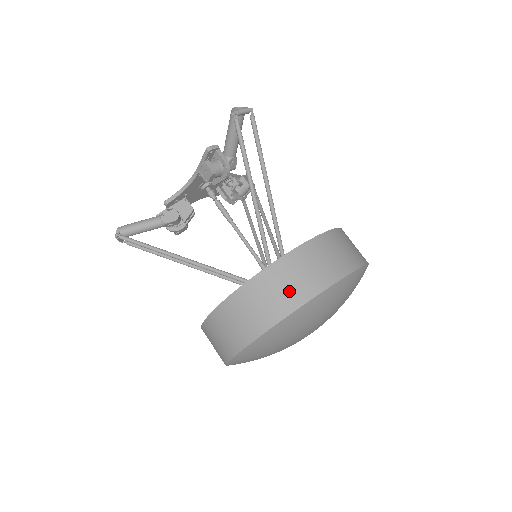
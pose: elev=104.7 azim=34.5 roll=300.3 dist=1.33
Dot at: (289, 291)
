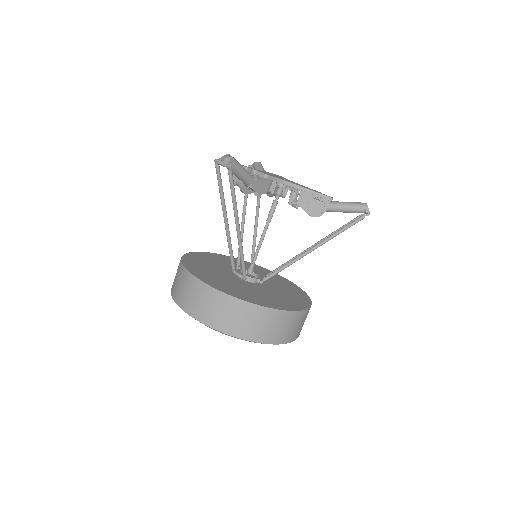
Dot at: (289, 332)
